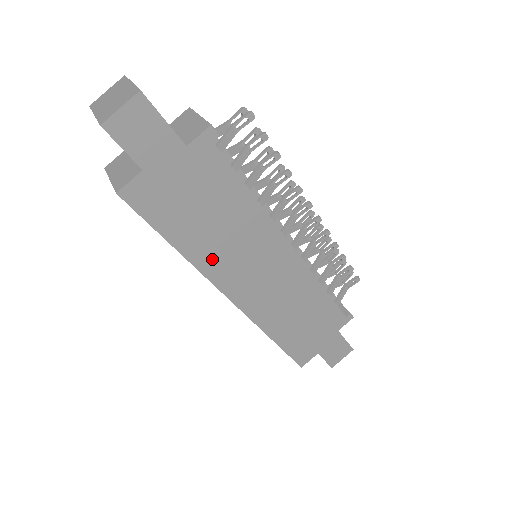
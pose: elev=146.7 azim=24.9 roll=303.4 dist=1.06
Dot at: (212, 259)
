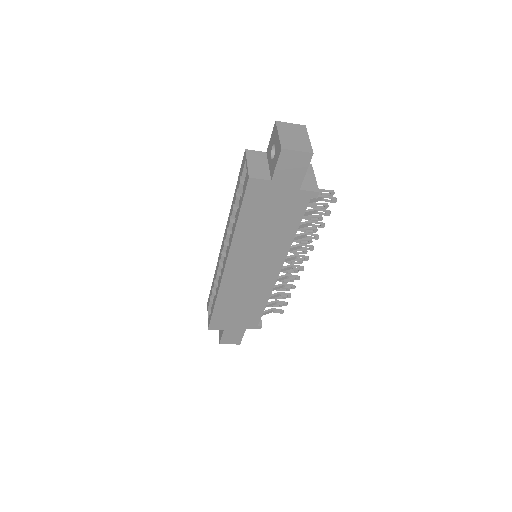
Dot at: (244, 242)
